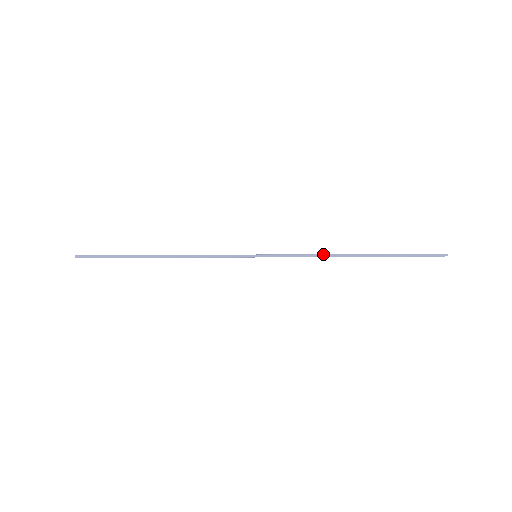
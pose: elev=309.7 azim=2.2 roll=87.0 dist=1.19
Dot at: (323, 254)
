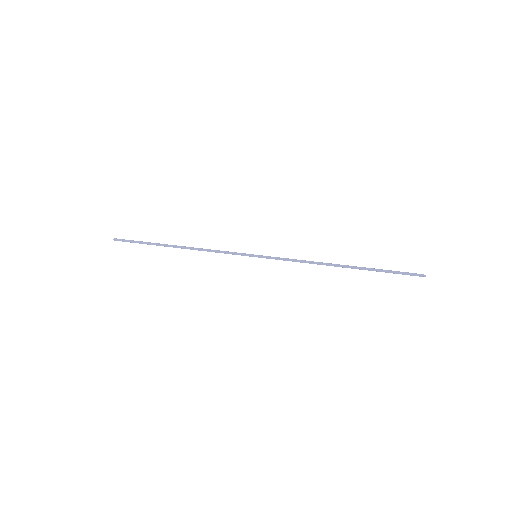
Dot at: (313, 261)
